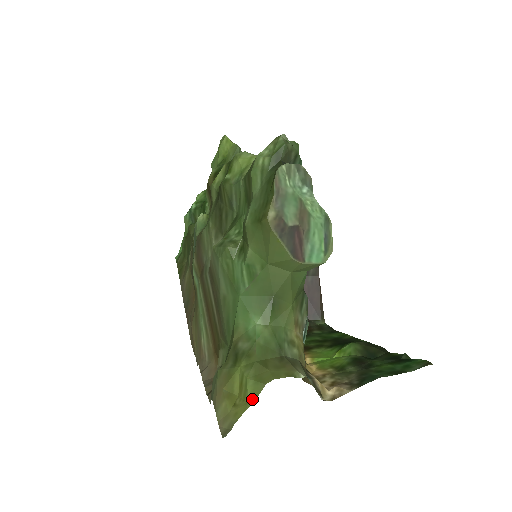
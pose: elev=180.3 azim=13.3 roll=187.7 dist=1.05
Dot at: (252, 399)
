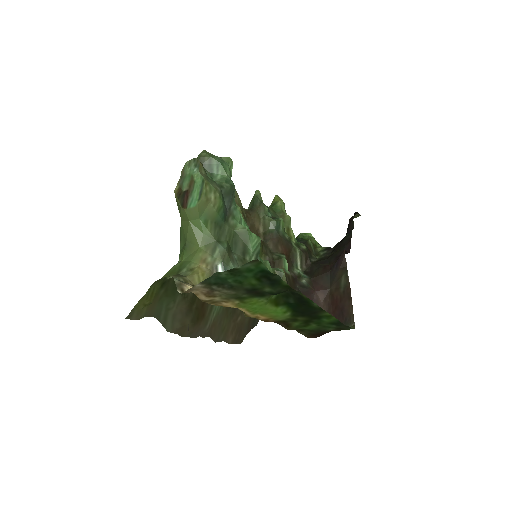
Dot at: (145, 294)
